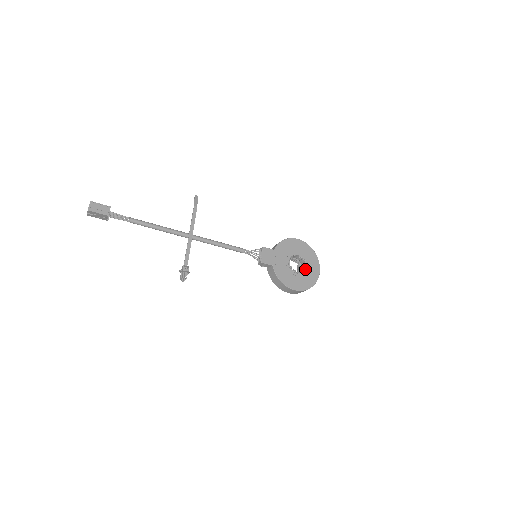
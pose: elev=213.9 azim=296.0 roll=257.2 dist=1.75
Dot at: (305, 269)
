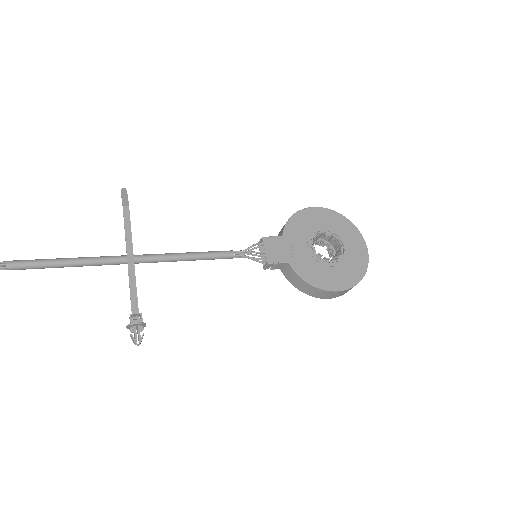
Dot at: (343, 251)
